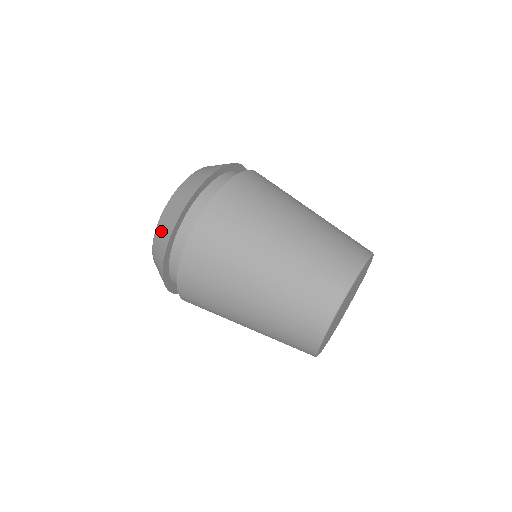
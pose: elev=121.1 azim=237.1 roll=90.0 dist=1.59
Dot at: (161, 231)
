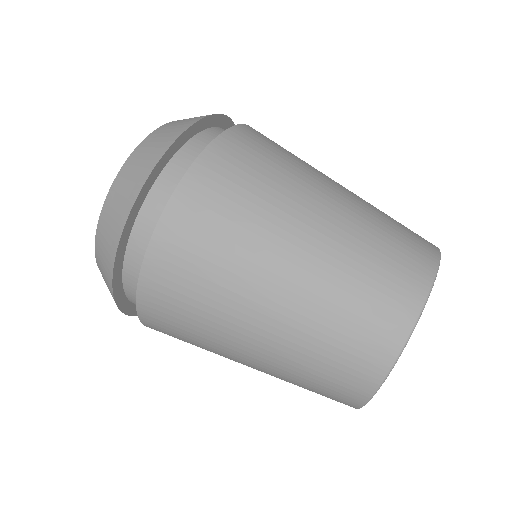
Dot at: (127, 177)
